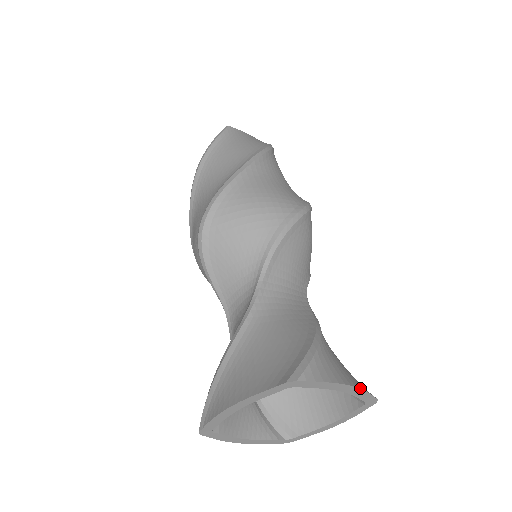
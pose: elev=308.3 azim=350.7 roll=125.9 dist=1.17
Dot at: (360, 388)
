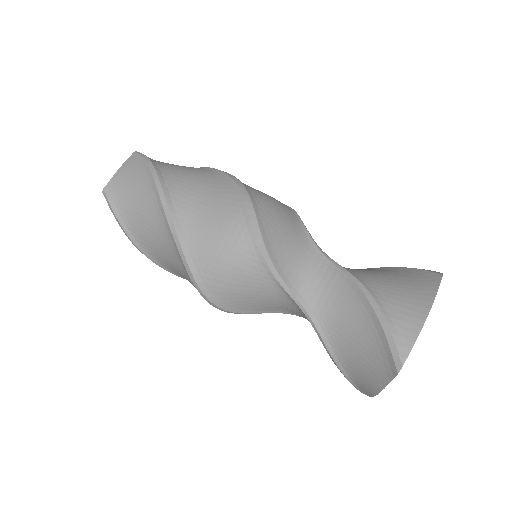
Dot at: occluded
